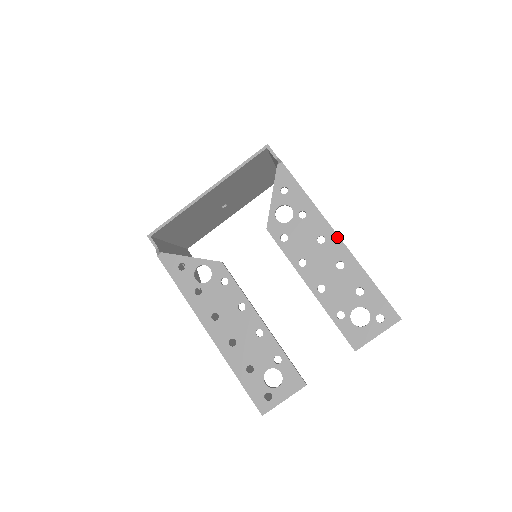
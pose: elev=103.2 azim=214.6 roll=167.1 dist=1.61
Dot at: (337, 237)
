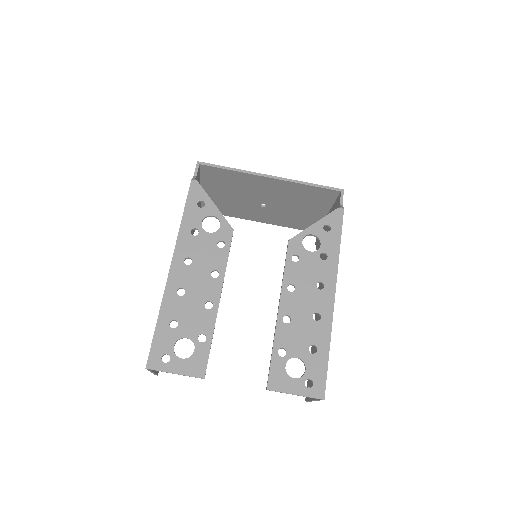
Dot at: (333, 295)
